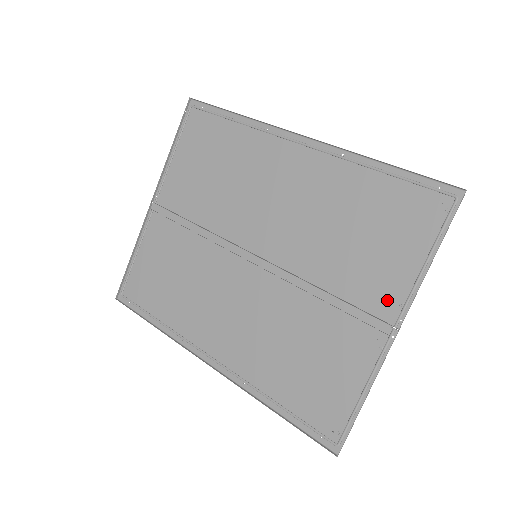
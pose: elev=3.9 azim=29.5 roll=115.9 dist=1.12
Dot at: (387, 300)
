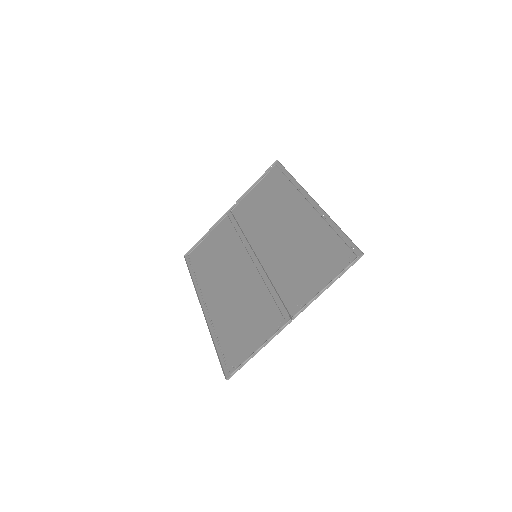
Dot at: (297, 302)
